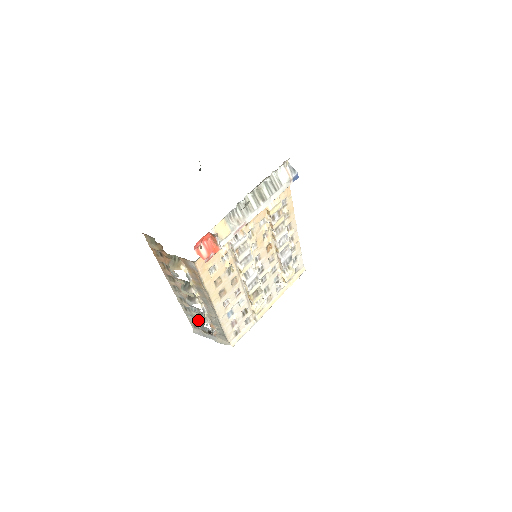
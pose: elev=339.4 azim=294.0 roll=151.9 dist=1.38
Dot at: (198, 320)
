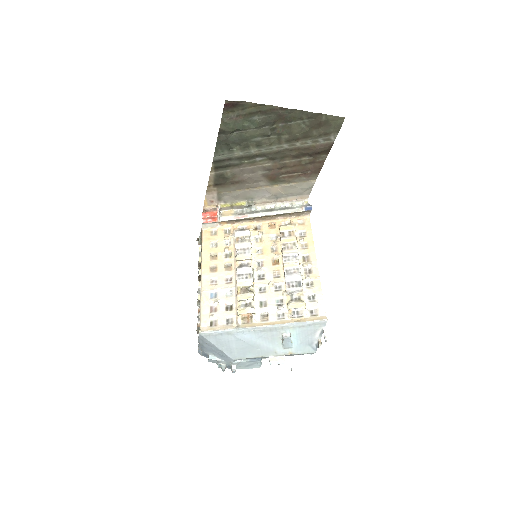
Dot at: occluded
